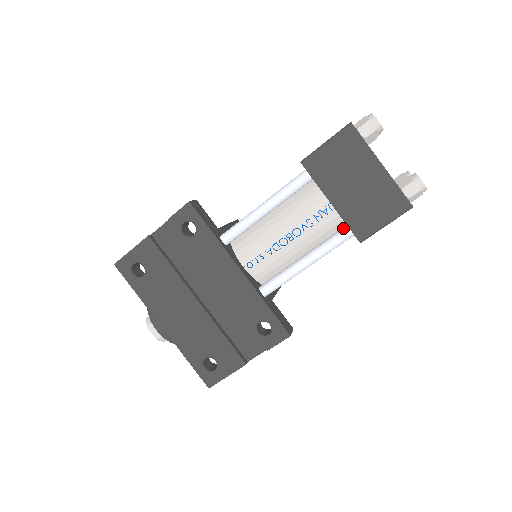
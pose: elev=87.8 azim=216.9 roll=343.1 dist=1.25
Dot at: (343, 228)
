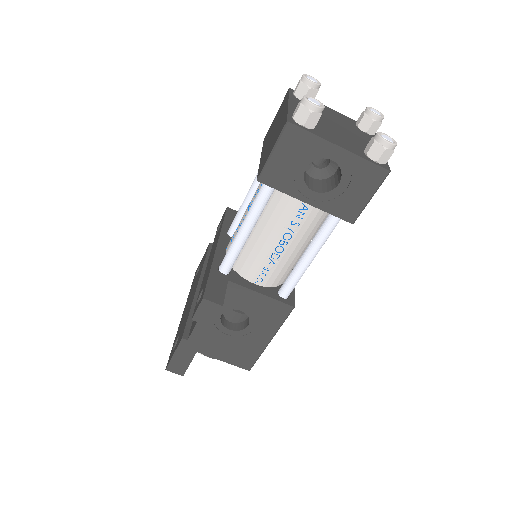
Dot at: occluded
